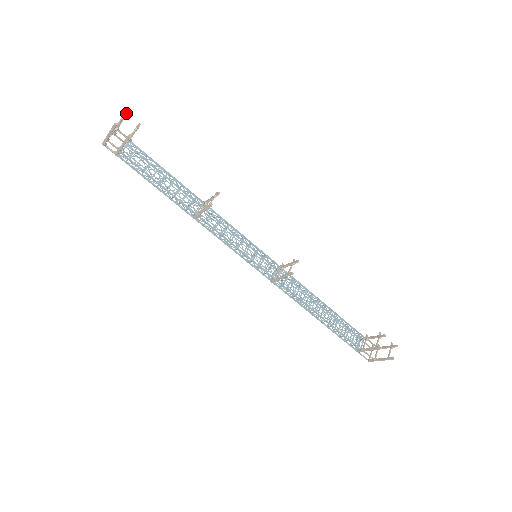
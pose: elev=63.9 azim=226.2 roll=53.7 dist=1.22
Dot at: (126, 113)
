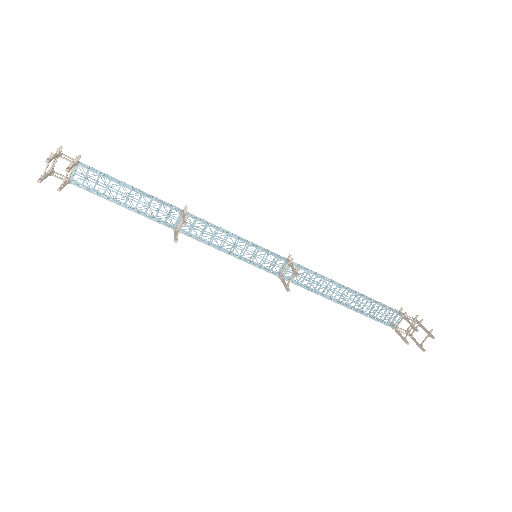
Dot at: (47, 161)
